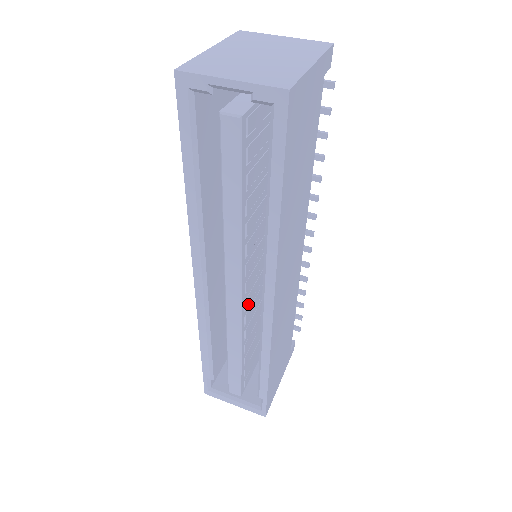
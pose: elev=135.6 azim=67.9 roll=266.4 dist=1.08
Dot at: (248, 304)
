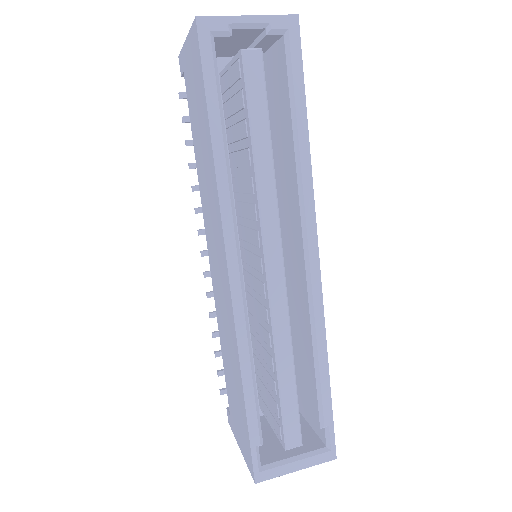
Dot at: occluded
